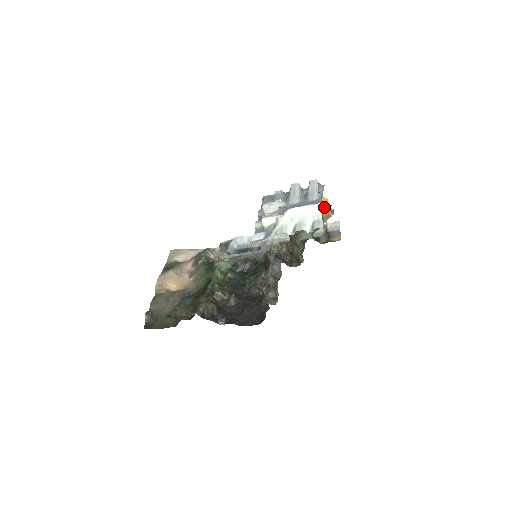
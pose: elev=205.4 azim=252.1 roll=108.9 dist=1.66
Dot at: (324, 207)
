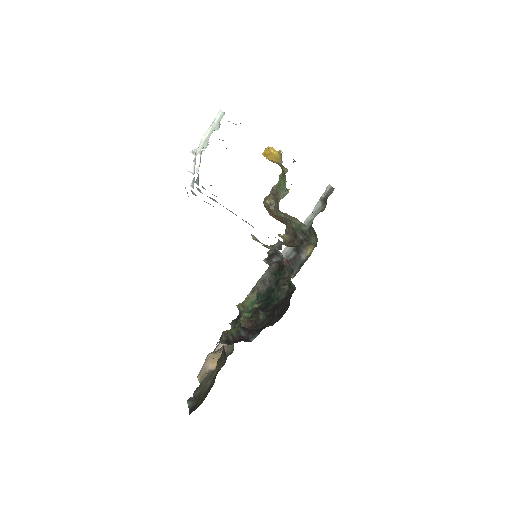
Dot at: (272, 154)
